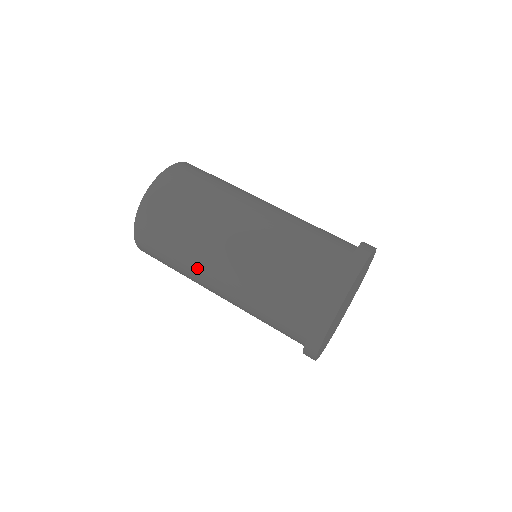
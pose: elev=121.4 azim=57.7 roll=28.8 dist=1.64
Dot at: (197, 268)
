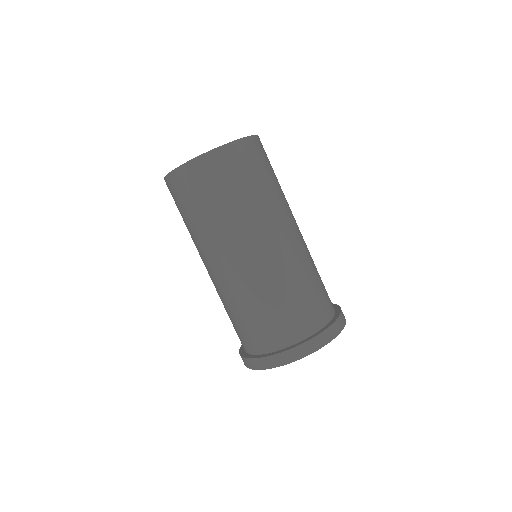
Dot at: occluded
